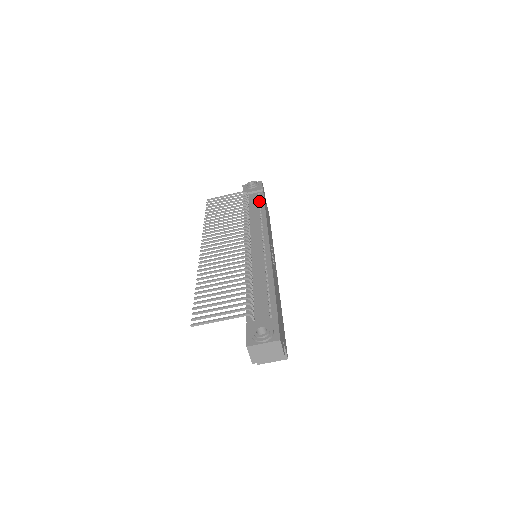
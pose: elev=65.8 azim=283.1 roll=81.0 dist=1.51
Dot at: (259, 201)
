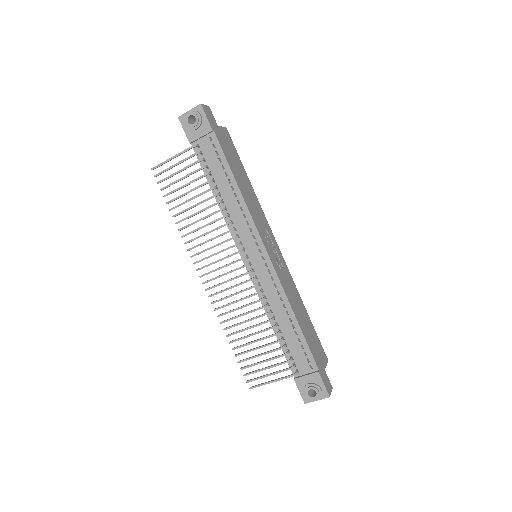
Dot at: (219, 158)
